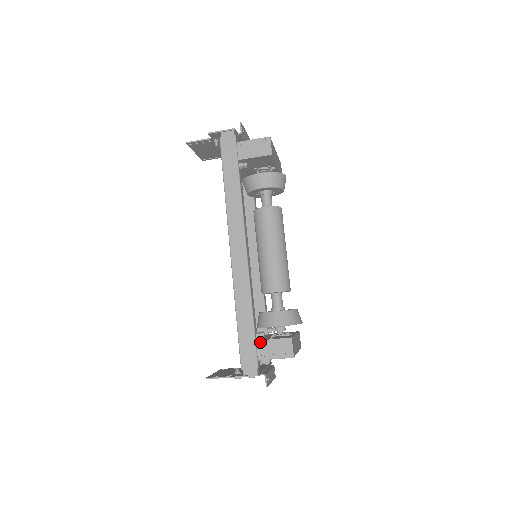
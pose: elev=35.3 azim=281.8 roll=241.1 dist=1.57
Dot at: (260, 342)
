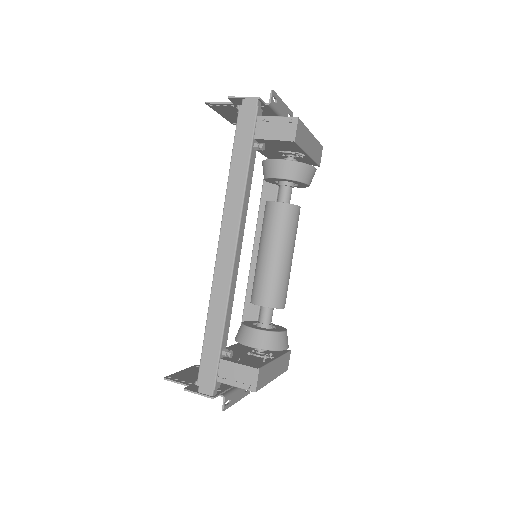
Dot at: (224, 362)
